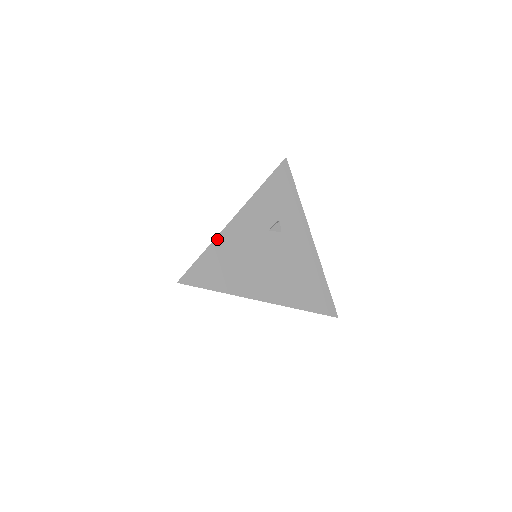
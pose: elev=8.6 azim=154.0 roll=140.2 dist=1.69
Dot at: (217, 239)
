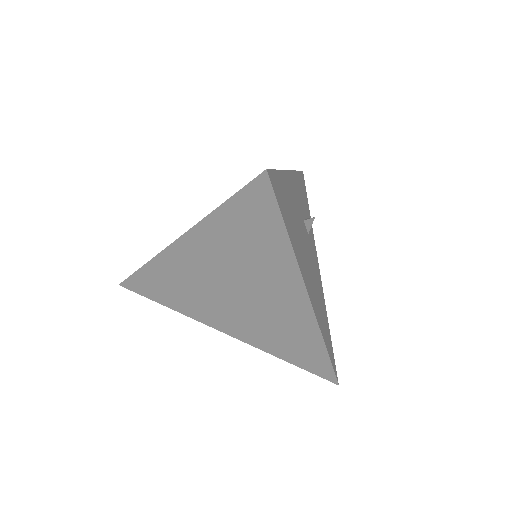
Dot at: (284, 173)
